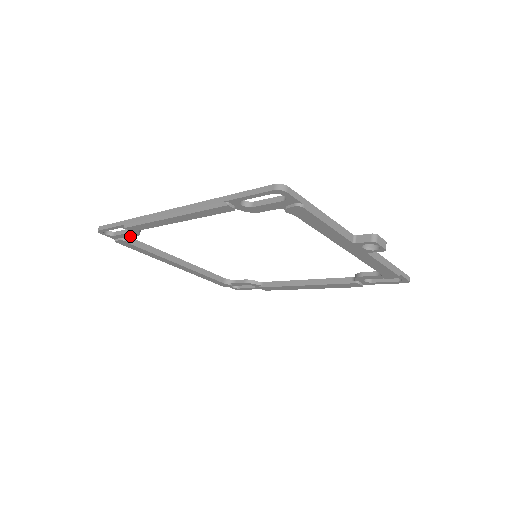
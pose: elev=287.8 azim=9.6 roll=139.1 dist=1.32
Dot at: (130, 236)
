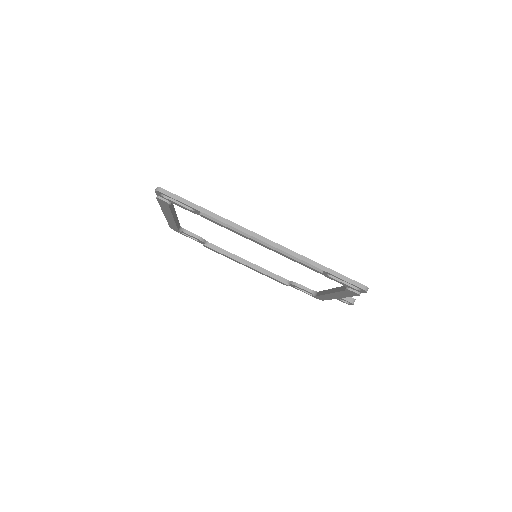
Dot at: (182, 207)
